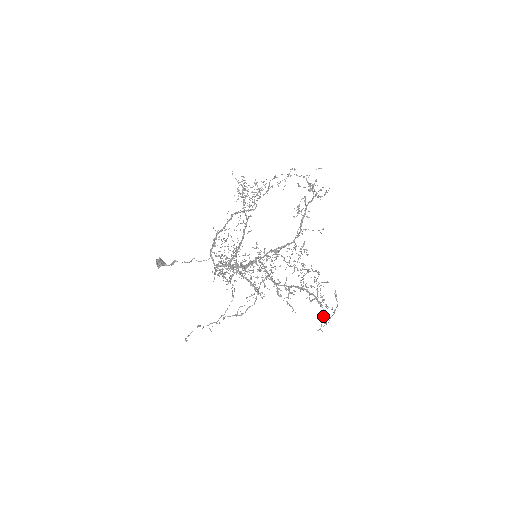
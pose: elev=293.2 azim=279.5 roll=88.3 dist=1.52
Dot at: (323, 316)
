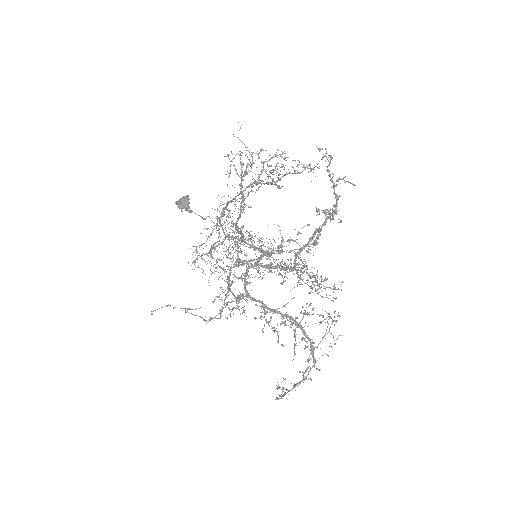
Dot at: (303, 375)
